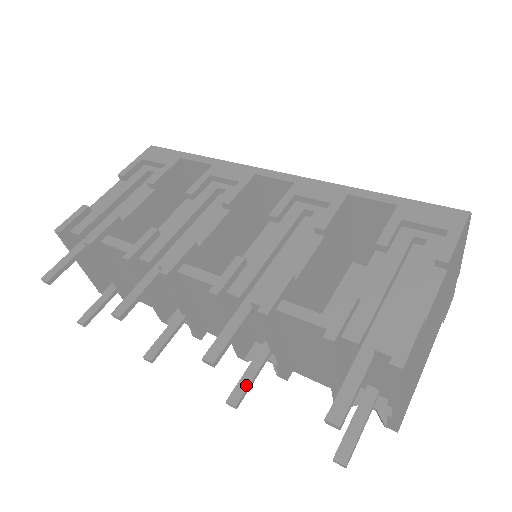
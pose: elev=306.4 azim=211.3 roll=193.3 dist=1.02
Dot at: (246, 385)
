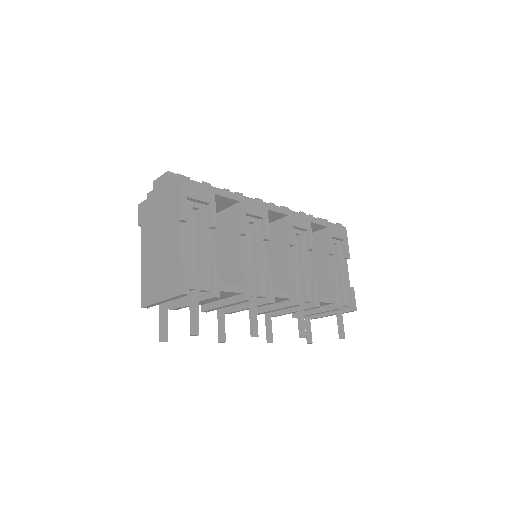
Dot at: (271, 330)
